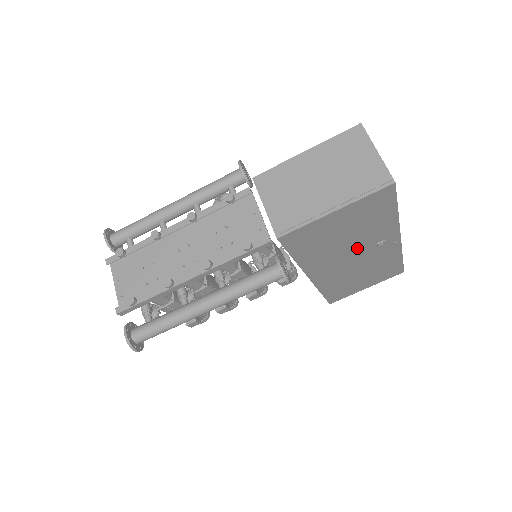
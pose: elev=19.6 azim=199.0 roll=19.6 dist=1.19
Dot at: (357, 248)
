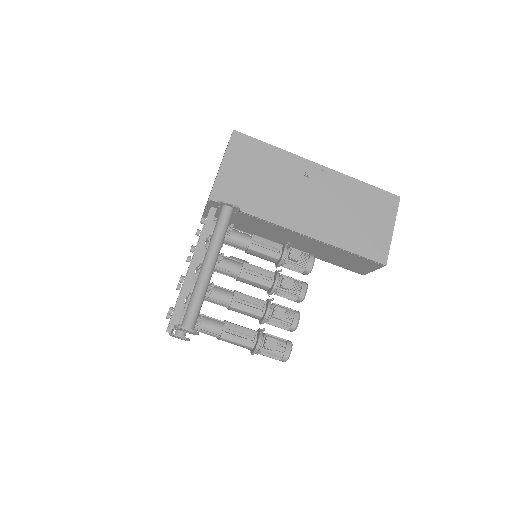
Dot at: (294, 187)
